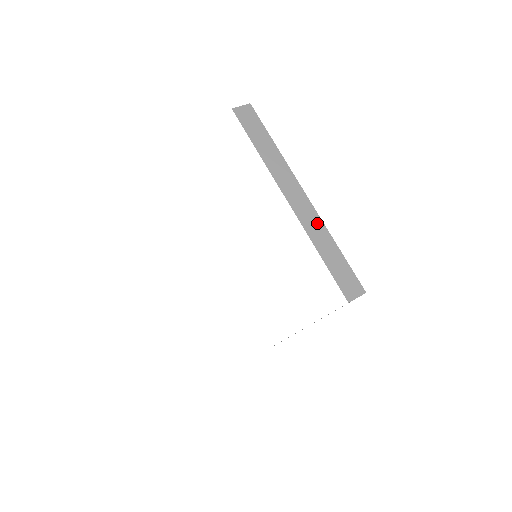
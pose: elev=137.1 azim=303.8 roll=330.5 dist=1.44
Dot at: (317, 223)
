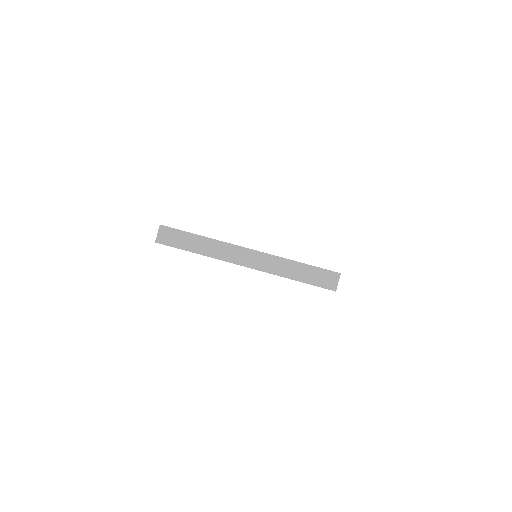
Dot at: (274, 261)
